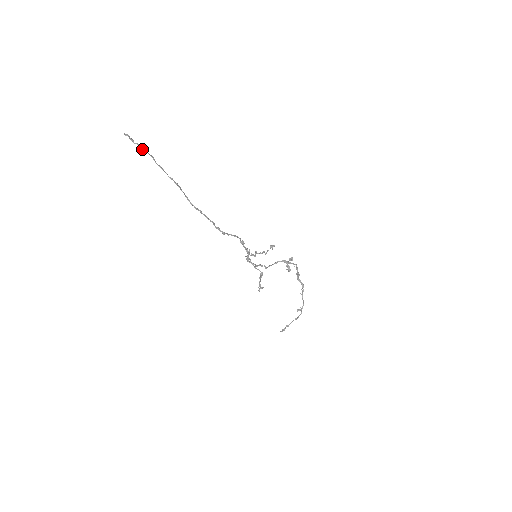
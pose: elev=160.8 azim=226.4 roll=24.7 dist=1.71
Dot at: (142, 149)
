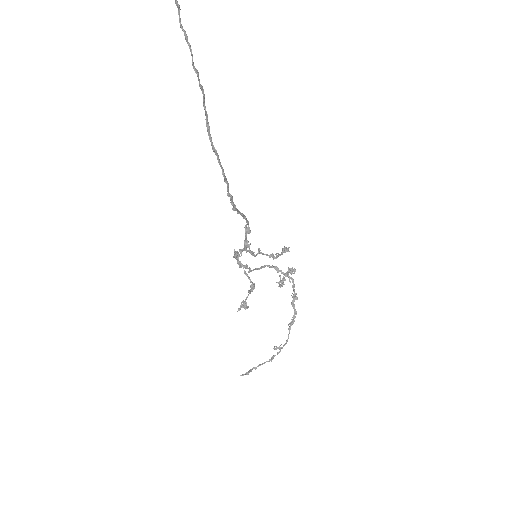
Dot at: out of frame
